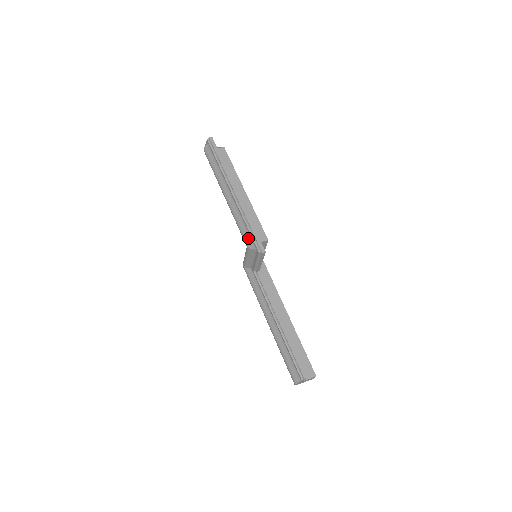
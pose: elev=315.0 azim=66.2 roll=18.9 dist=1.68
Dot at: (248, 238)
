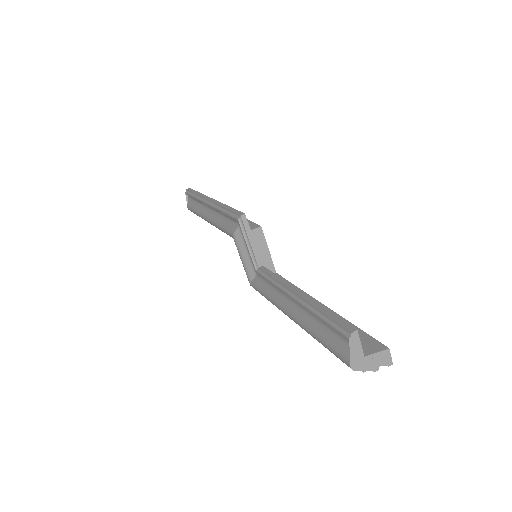
Dot at: (230, 225)
